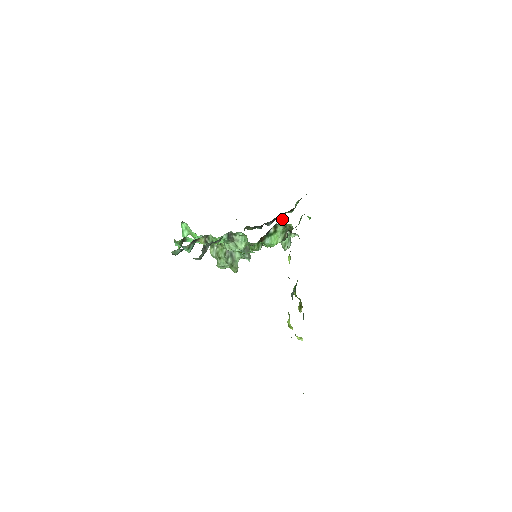
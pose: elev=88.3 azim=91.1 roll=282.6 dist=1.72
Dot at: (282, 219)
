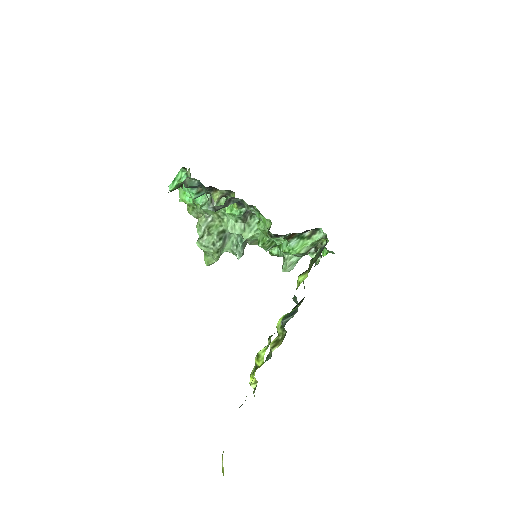
Dot at: occluded
